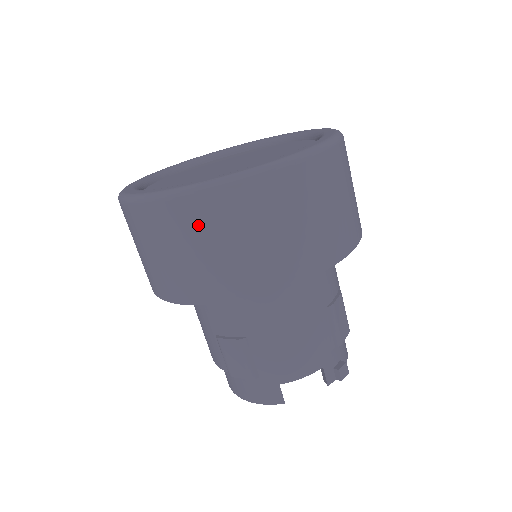
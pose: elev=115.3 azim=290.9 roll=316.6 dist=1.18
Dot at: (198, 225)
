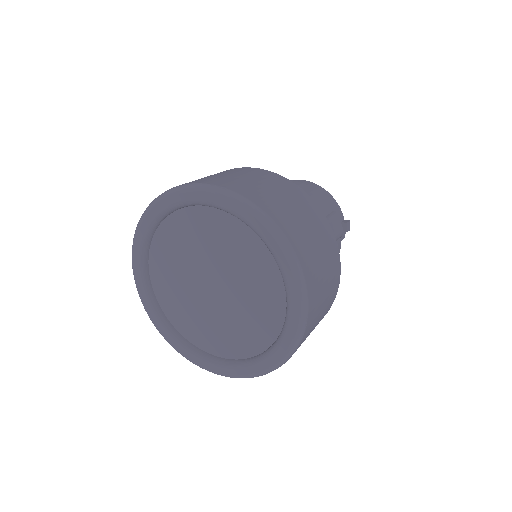
Dot at: occluded
